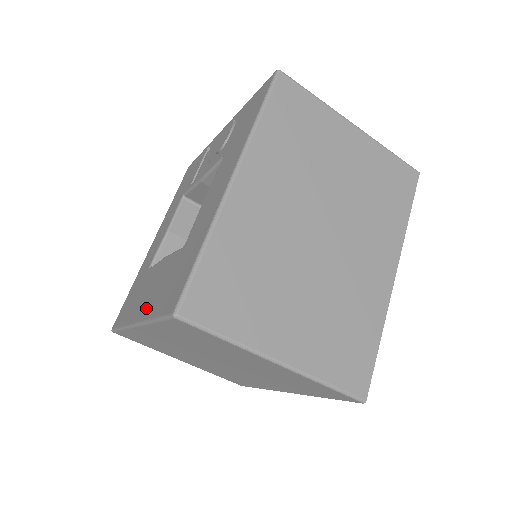
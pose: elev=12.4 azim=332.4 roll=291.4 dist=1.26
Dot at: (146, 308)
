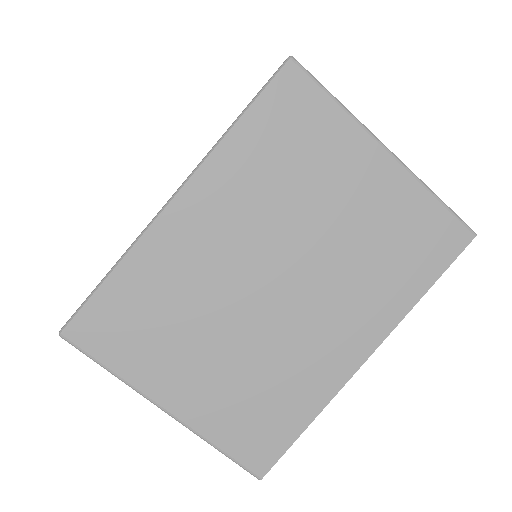
Dot at: occluded
